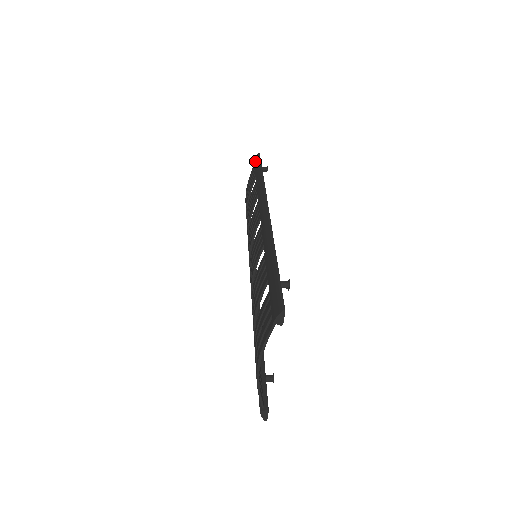
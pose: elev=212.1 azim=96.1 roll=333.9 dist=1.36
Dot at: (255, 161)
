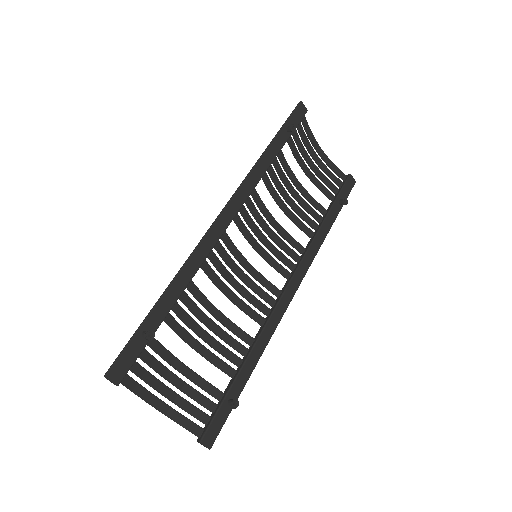
Dot at: occluded
